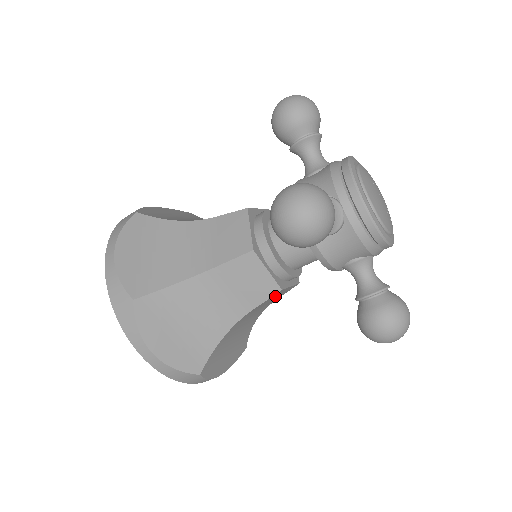
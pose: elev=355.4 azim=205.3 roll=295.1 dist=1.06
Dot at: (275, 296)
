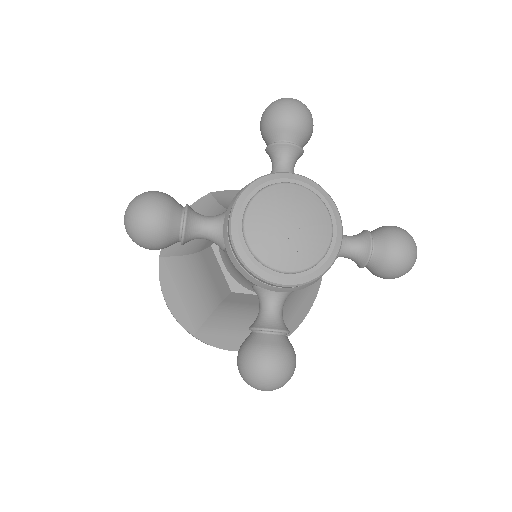
Dot at: (245, 298)
